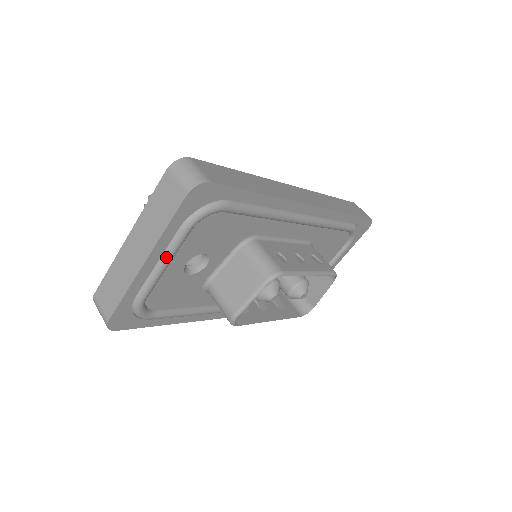
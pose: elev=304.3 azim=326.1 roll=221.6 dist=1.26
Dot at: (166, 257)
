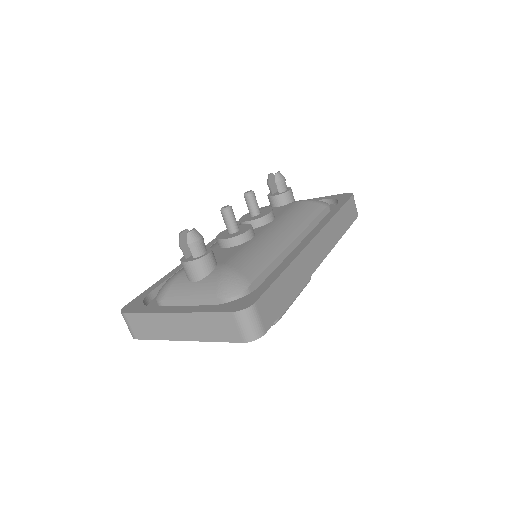
Dot at: occluded
